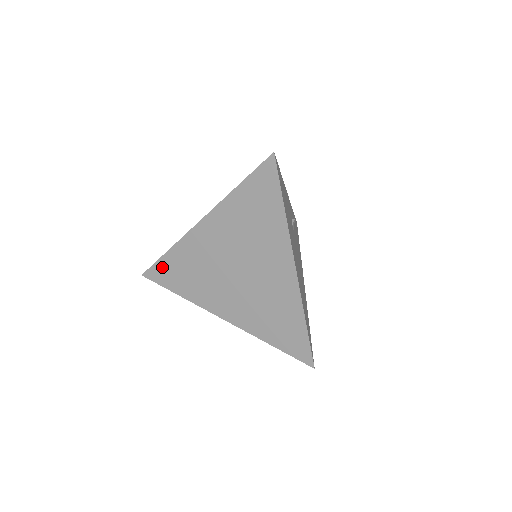
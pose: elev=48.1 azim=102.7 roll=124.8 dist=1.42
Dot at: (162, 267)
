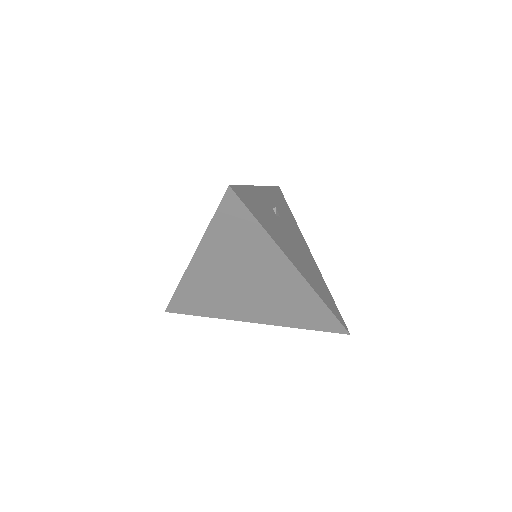
Dot at: (179, 301)
